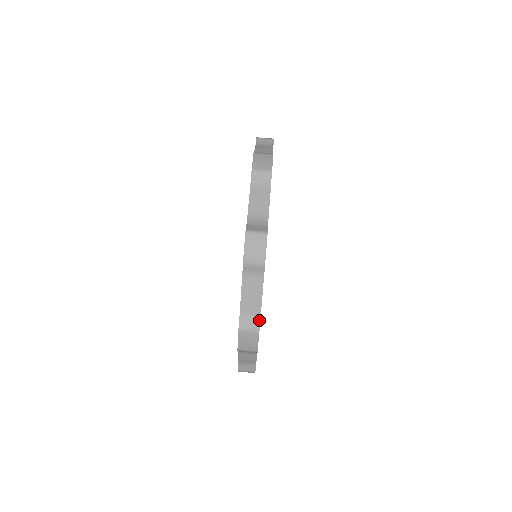
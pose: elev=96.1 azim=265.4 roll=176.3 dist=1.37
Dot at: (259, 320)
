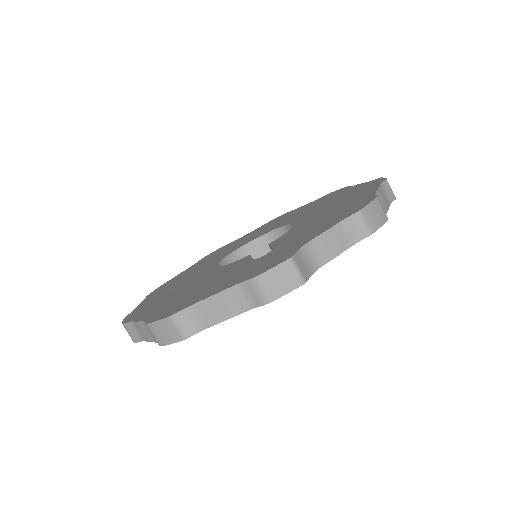
Dot at: (197, 331)
